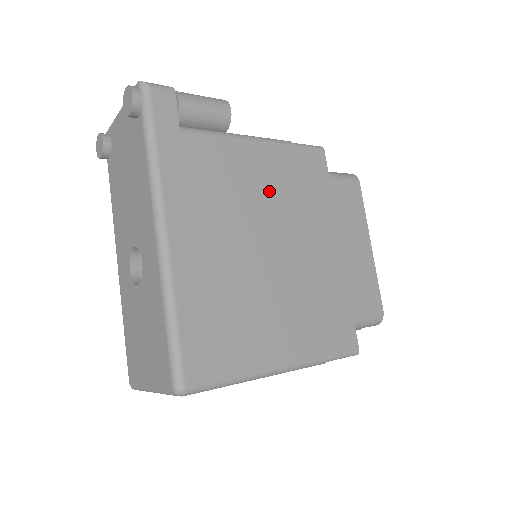
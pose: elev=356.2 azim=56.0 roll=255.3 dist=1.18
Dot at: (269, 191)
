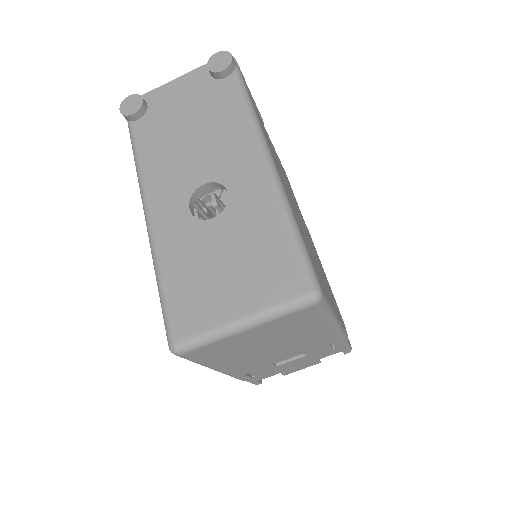
Dot at: occluded
